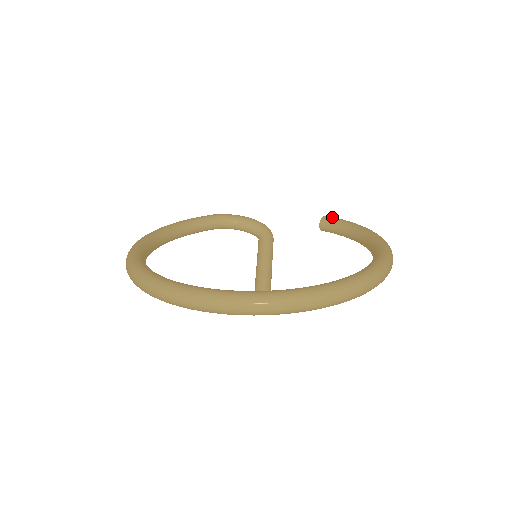
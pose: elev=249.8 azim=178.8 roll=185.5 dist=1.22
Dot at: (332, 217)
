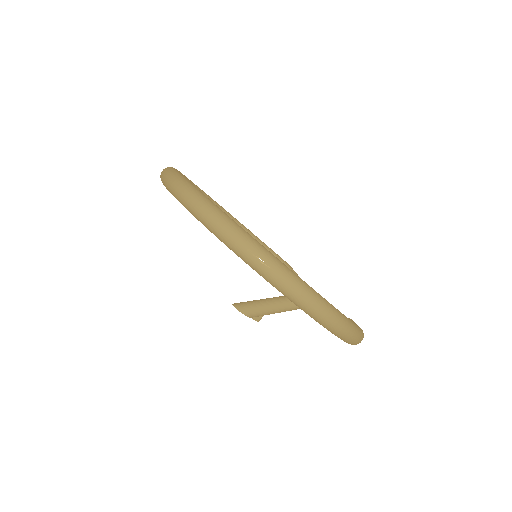
Dot at: occluded
